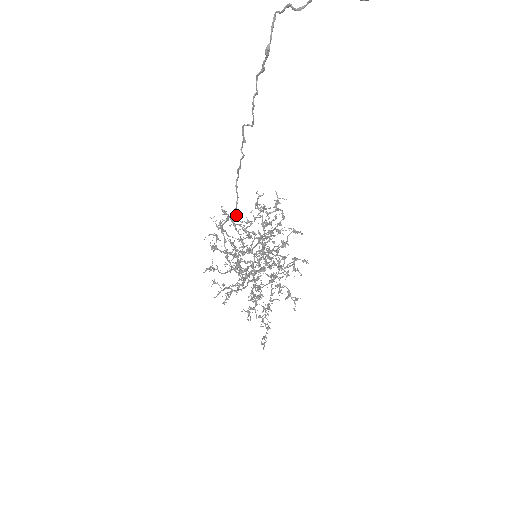
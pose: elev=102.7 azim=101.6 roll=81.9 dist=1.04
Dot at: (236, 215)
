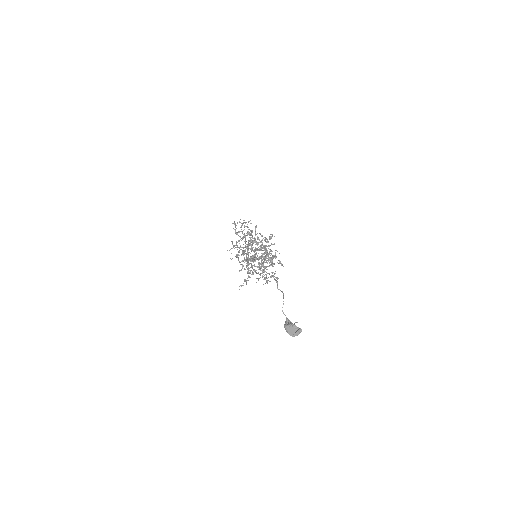
Dot at: occluded
